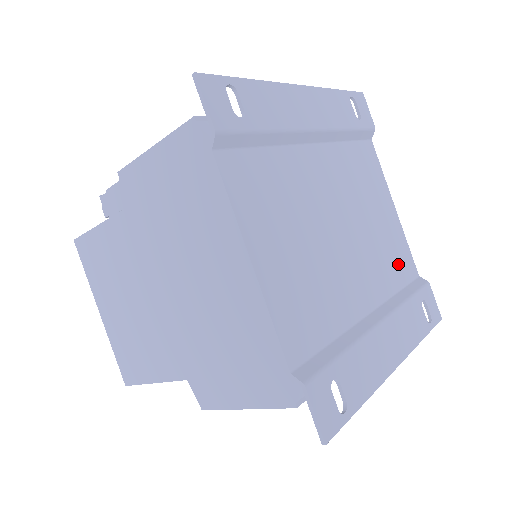
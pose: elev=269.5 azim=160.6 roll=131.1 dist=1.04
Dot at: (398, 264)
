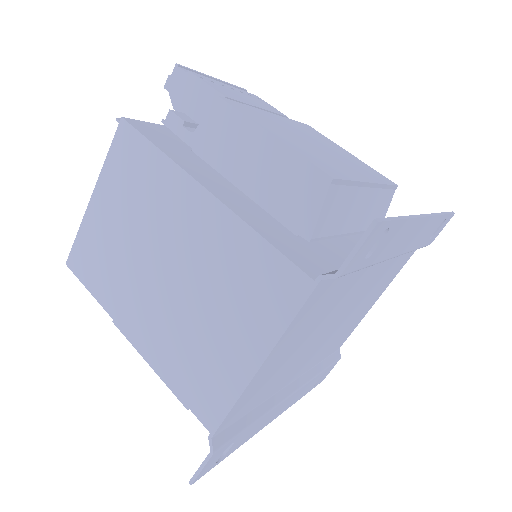
Dot at: (337, 343)
